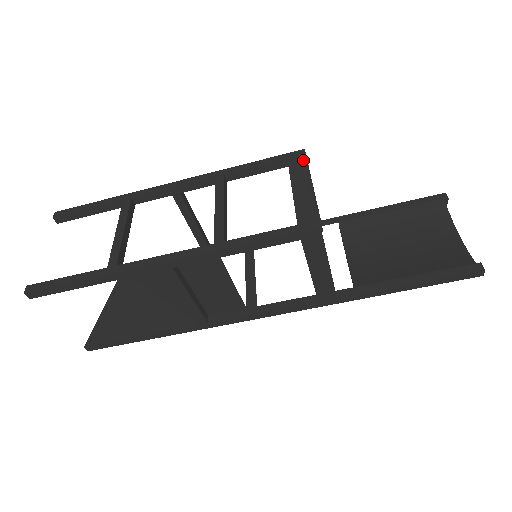
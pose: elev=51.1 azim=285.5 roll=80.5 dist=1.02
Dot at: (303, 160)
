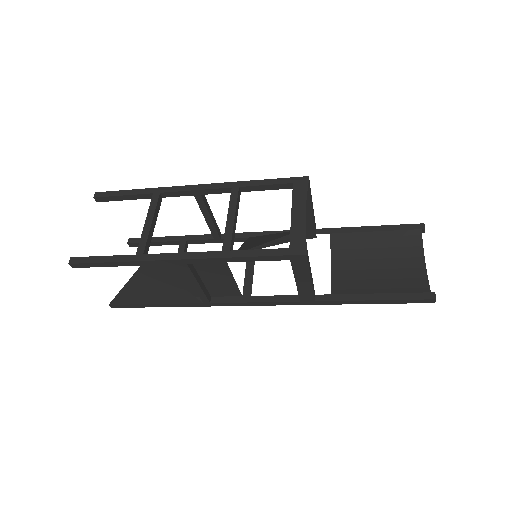
Dot at: (305, 187)
